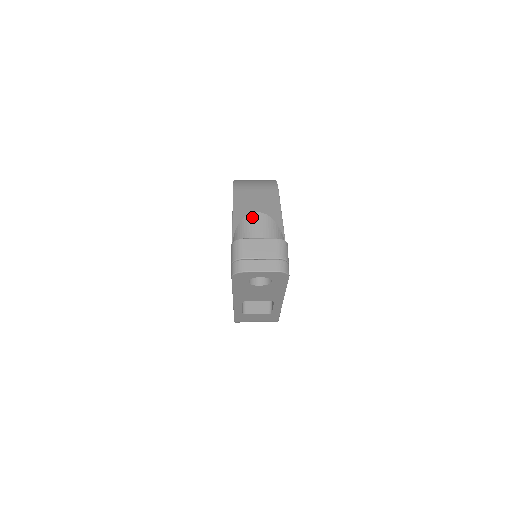
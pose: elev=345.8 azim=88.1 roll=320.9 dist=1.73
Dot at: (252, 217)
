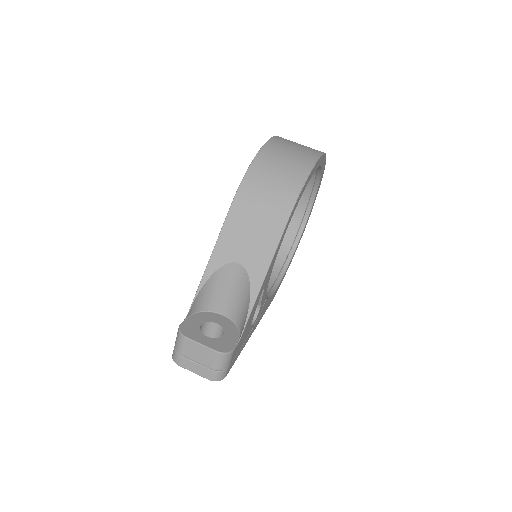
Dot at: (231, 267)
